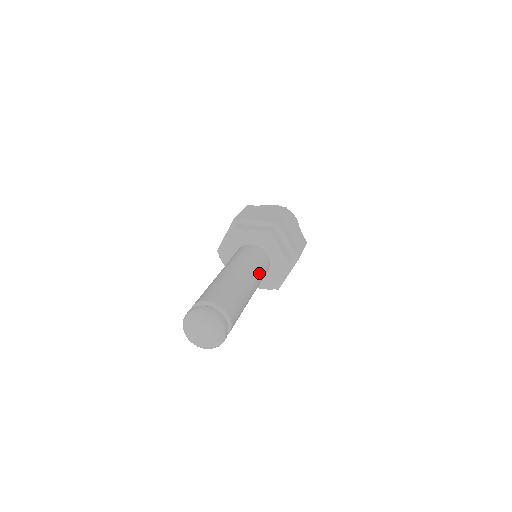
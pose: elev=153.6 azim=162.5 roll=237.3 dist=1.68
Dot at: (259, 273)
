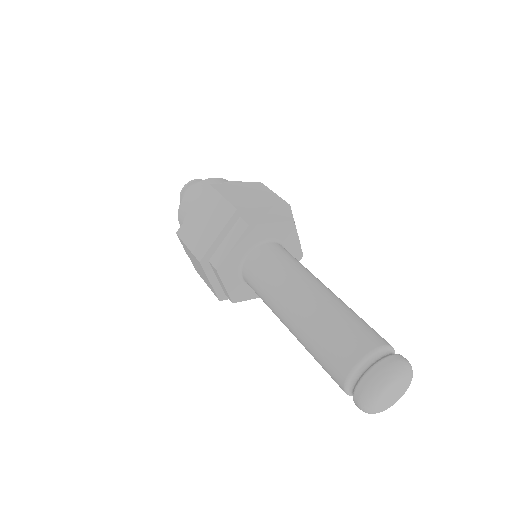
Dot at: (301, 268)
